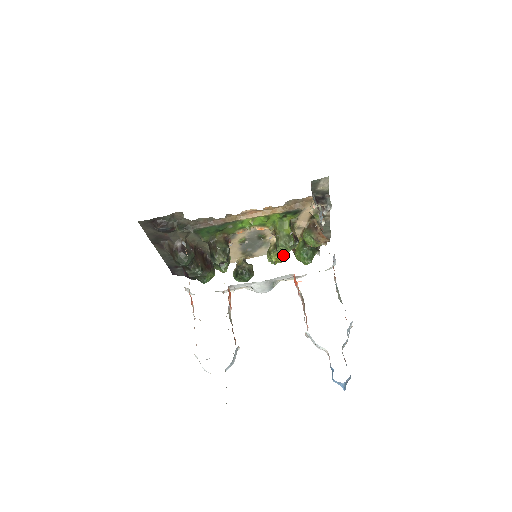
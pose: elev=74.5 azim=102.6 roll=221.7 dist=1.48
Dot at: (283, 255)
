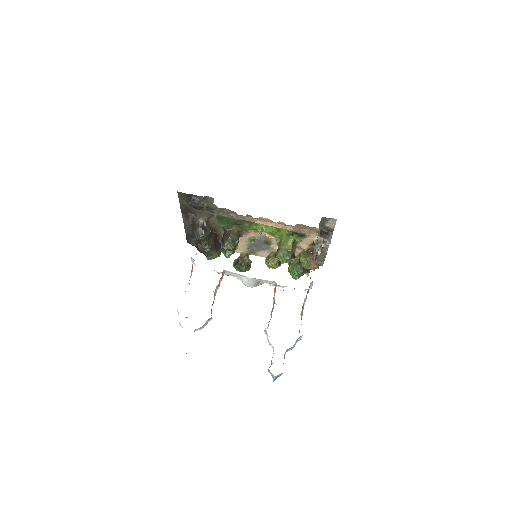
Dot at: (279, 264)
